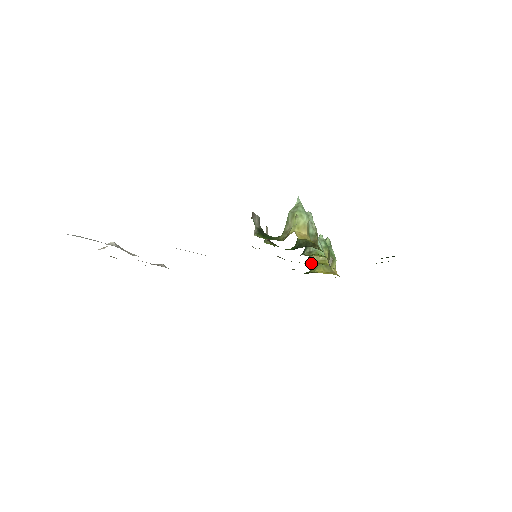
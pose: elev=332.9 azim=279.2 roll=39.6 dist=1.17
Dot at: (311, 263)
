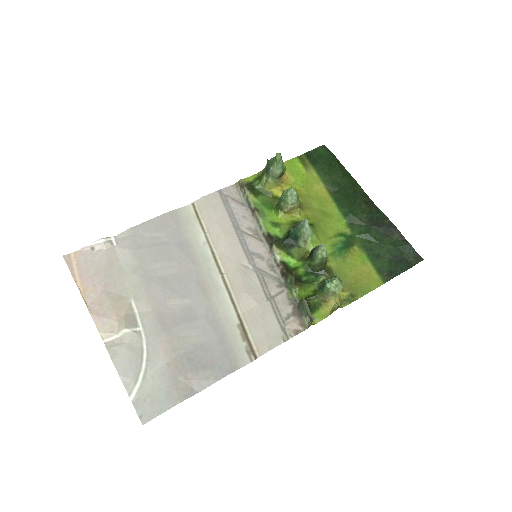
Dot at: (287, 217)
